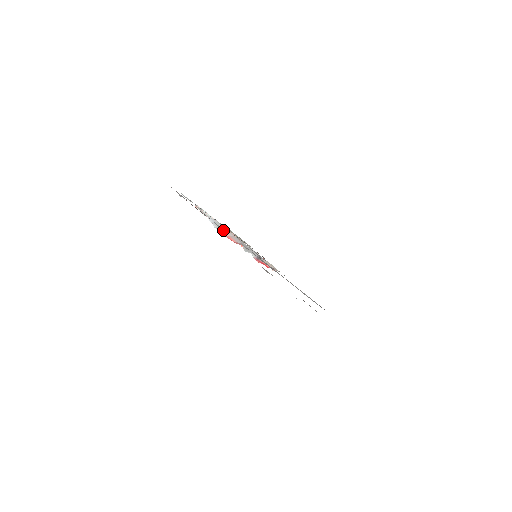
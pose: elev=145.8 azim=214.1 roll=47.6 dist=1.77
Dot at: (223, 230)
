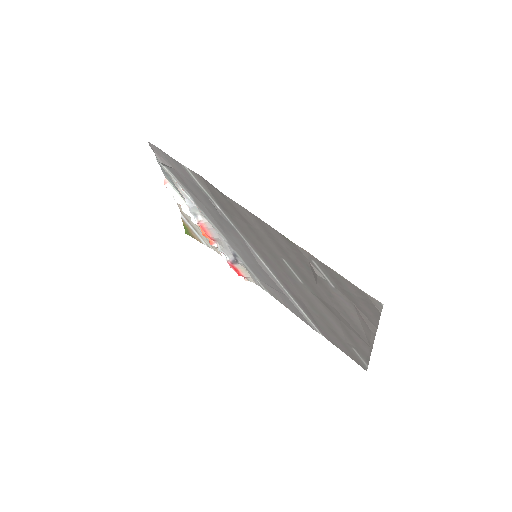
Dot at: (200, 218)
